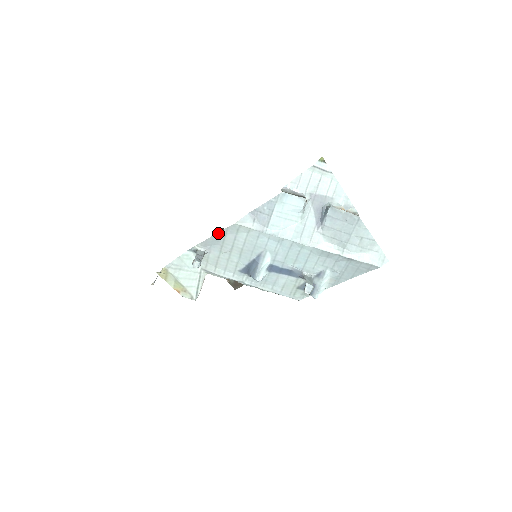
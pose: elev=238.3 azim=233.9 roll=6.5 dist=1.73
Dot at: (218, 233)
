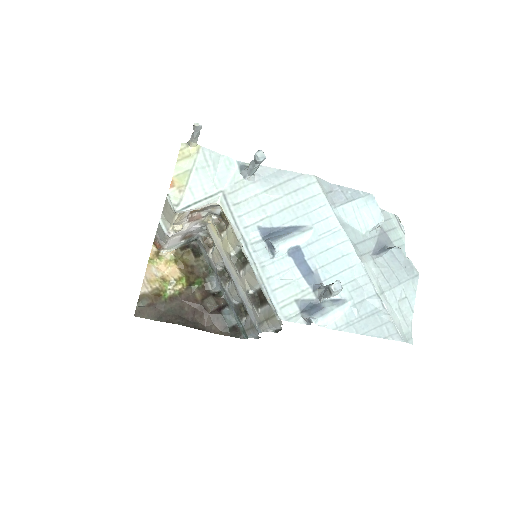
Dot at: (287, 171)
